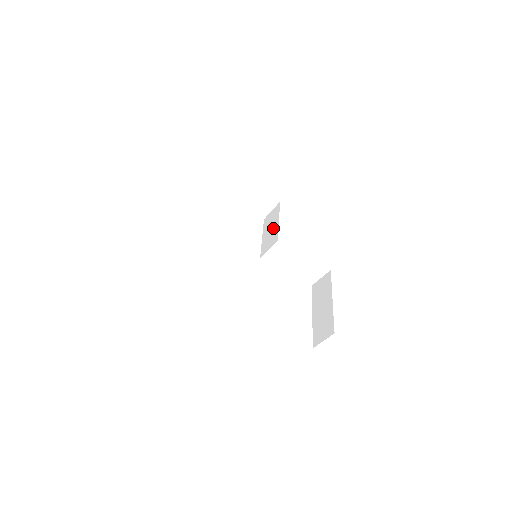
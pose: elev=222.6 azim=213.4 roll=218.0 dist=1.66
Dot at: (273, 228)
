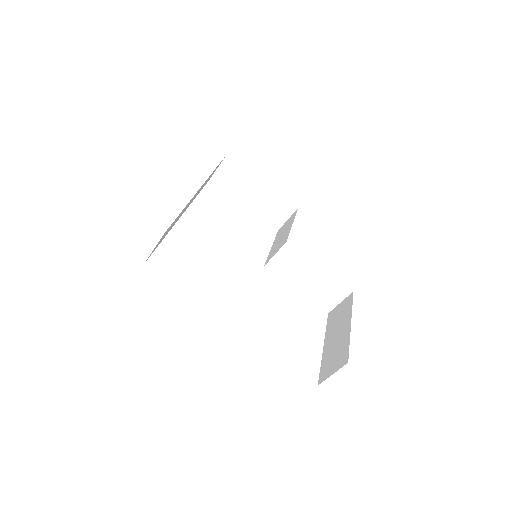
Dot at: (285, 233)
